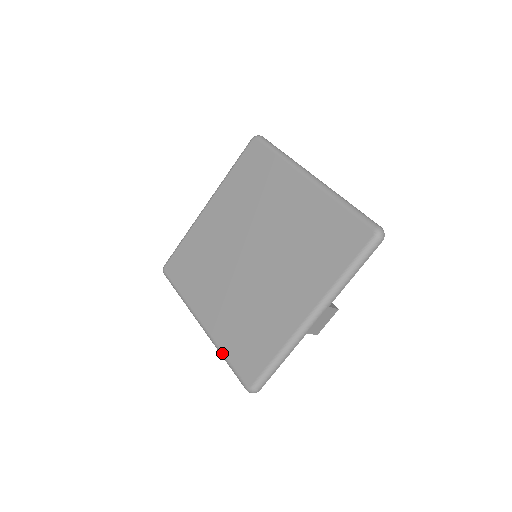
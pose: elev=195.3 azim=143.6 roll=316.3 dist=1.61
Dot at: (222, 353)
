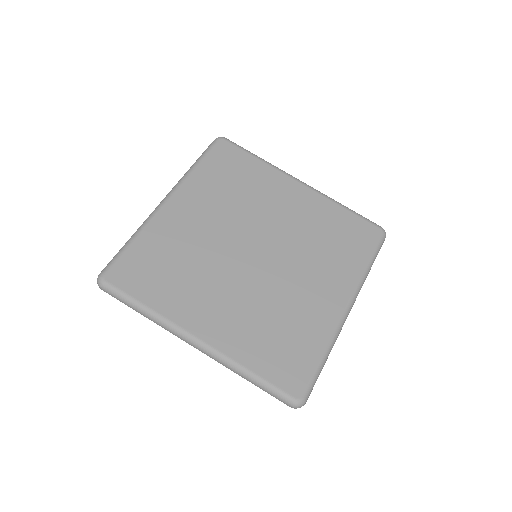
Dot at: (246, 369)
